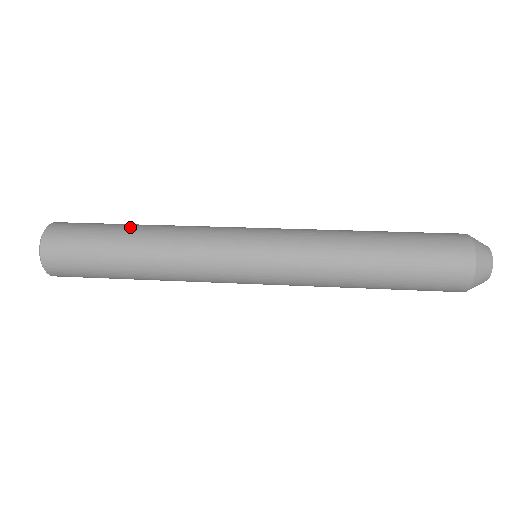
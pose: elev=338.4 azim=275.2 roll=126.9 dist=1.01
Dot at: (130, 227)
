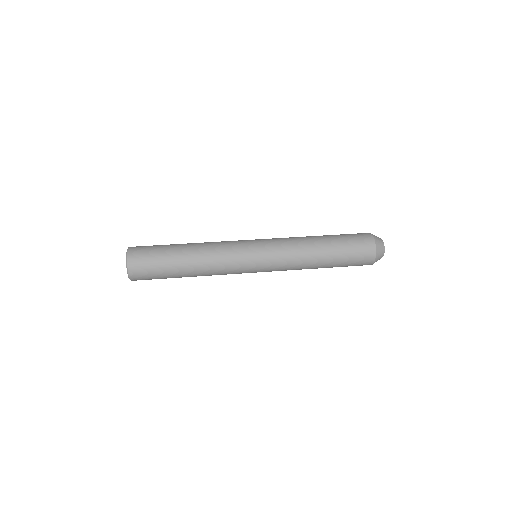
Dot at: (180, 252)
